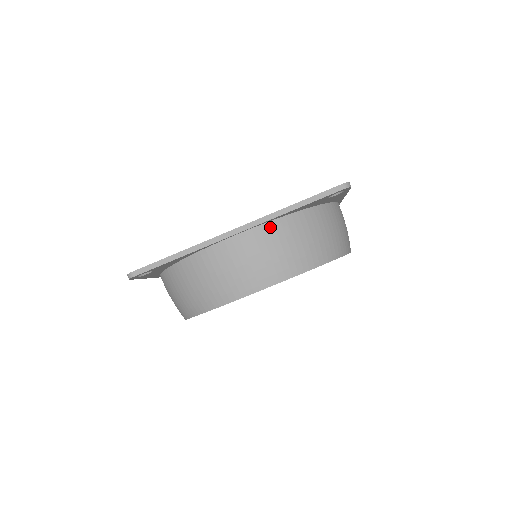
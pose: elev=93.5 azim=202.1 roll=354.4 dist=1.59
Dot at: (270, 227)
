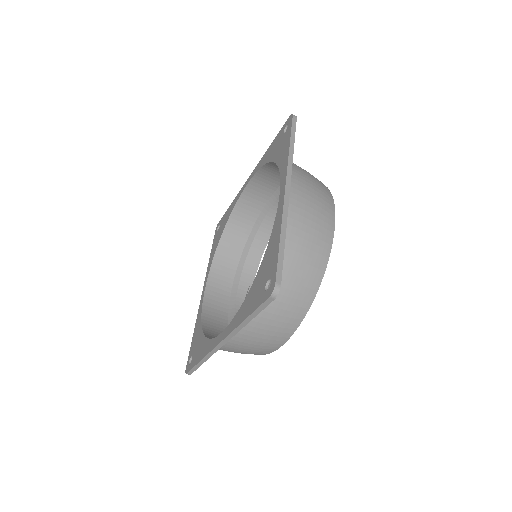
Dot at: (244, 327)
